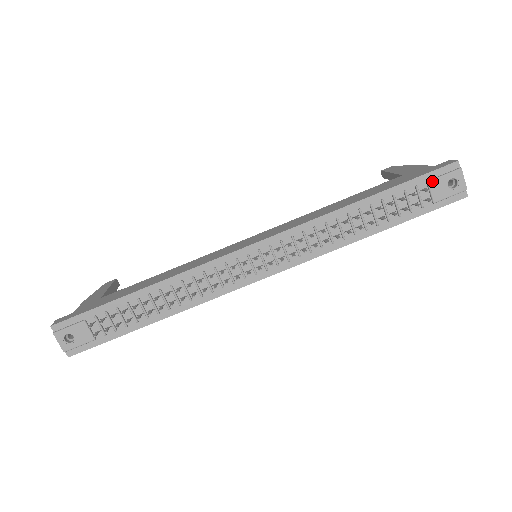
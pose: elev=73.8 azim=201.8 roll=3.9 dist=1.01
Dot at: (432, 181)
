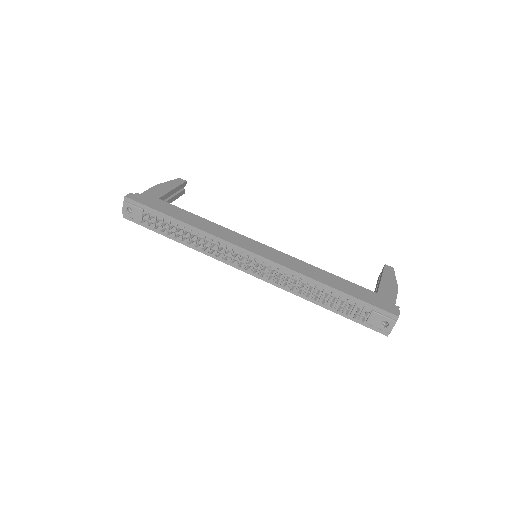
Dot at: (375, 313)
